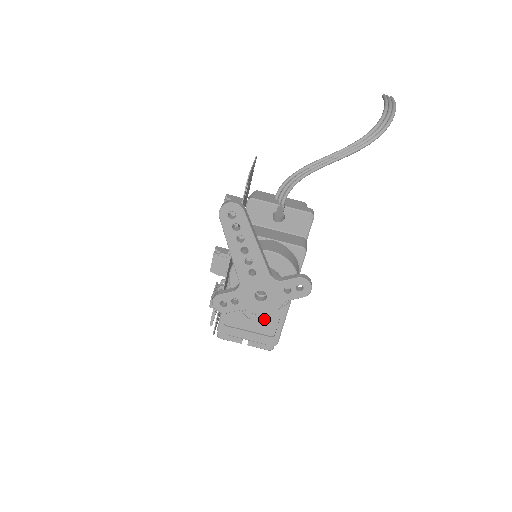
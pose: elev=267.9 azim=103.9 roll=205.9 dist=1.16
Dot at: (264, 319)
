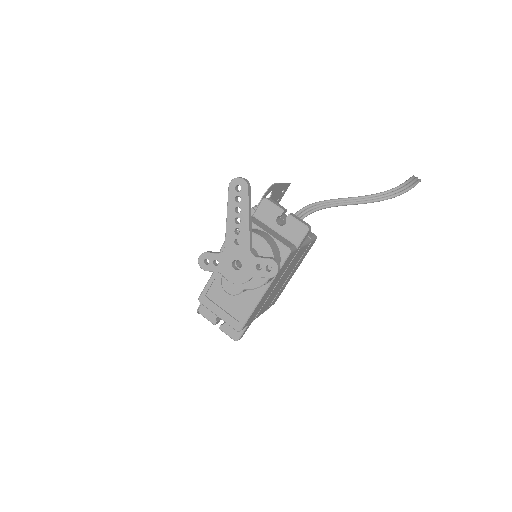
Dot at: (238, 303)
